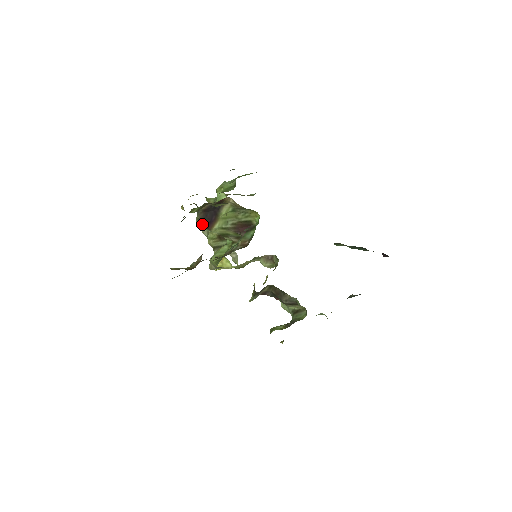
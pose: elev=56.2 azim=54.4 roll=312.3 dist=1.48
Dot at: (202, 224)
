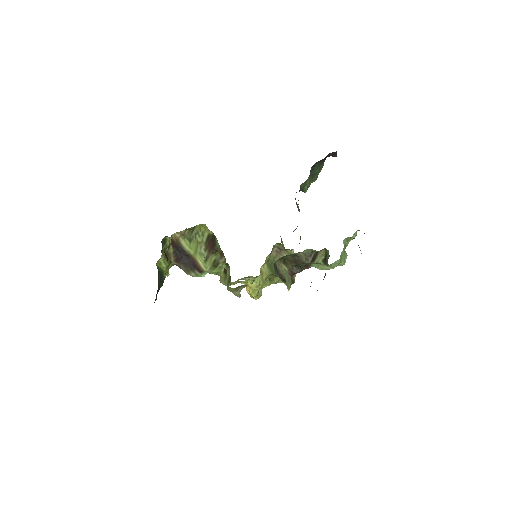
Dot at: (194, 273)
